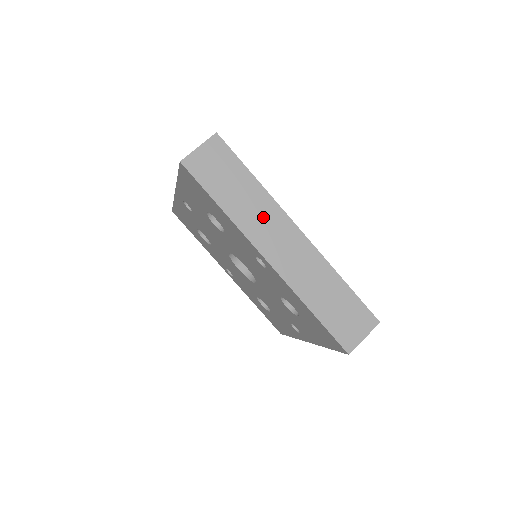
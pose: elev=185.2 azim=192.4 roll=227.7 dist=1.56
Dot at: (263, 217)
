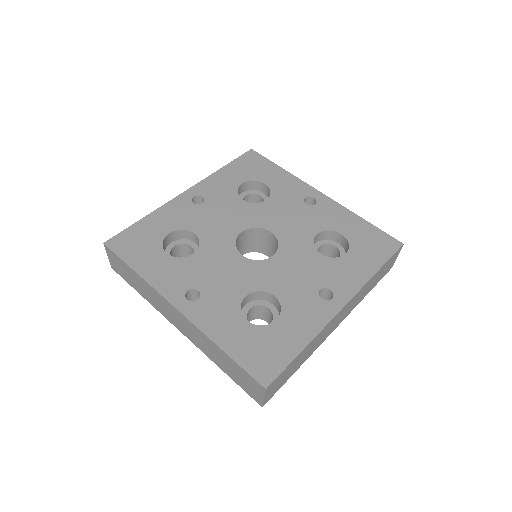
Dot at: (321, 337)
